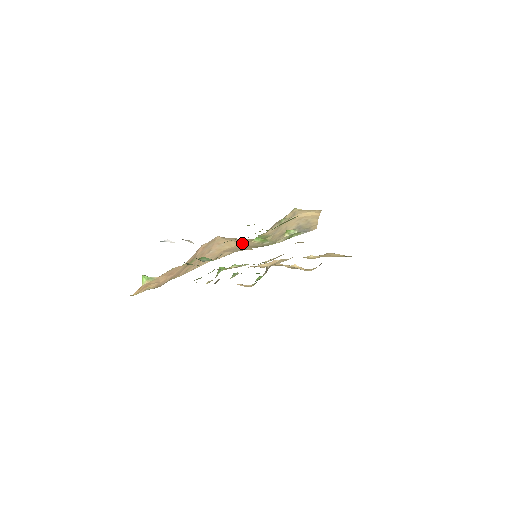
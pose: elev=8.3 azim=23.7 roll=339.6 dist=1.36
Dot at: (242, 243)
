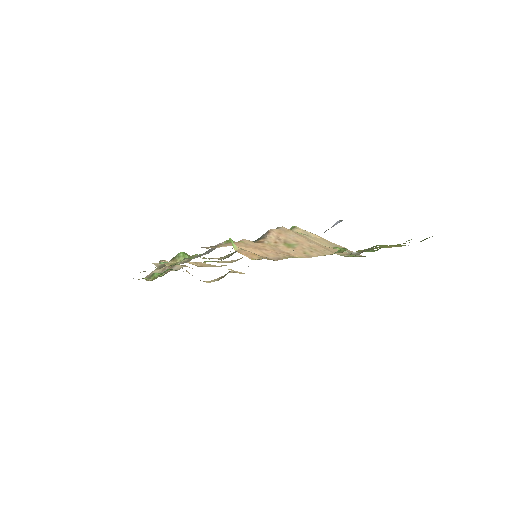
Dot at: occluded
